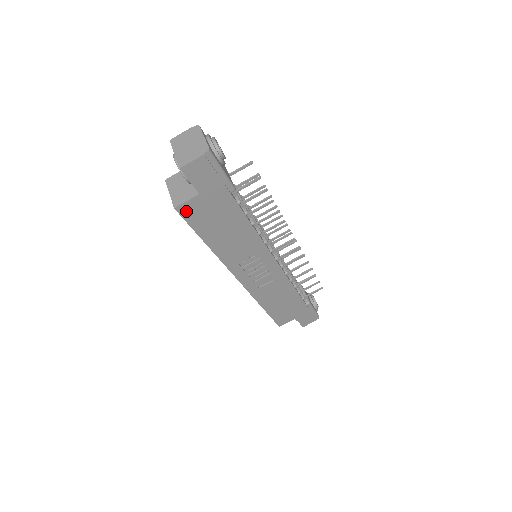
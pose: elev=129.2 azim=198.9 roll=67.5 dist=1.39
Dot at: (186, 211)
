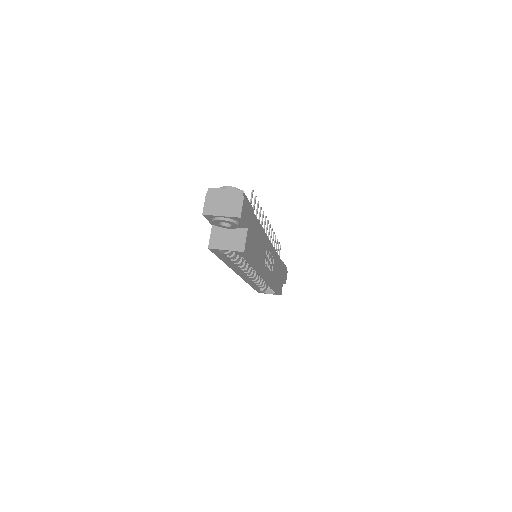
Dot at: (247, 248)
